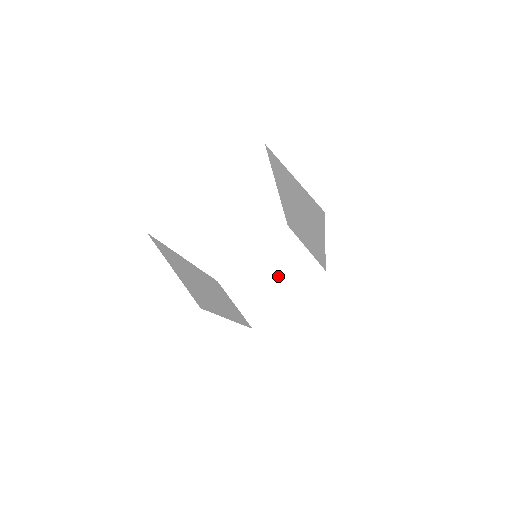
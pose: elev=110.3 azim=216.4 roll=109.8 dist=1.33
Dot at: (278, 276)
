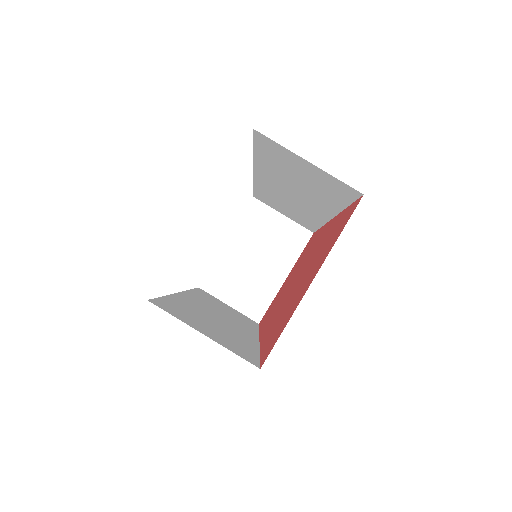
Dot at: (264, 257)
